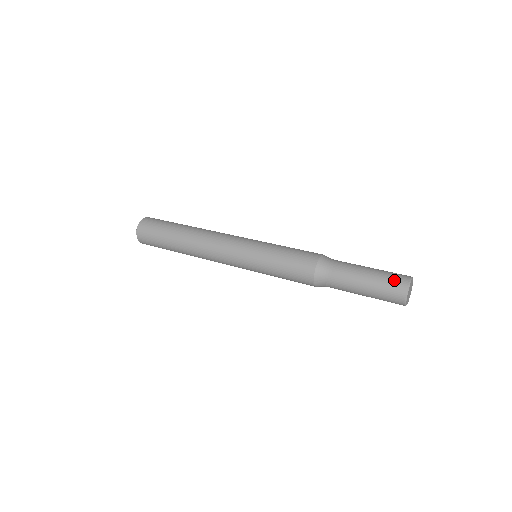
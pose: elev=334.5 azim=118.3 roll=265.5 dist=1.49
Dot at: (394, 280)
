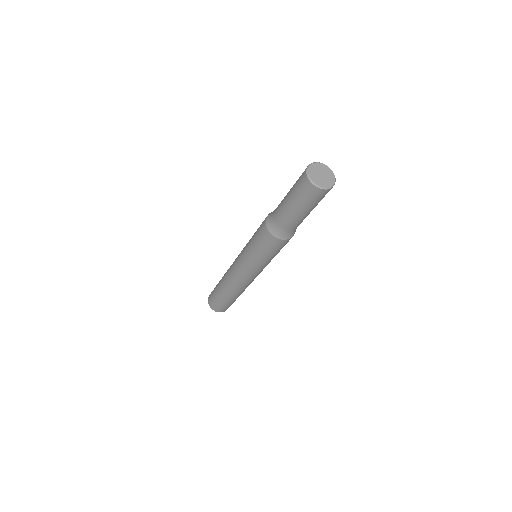
Dot at: occluded
